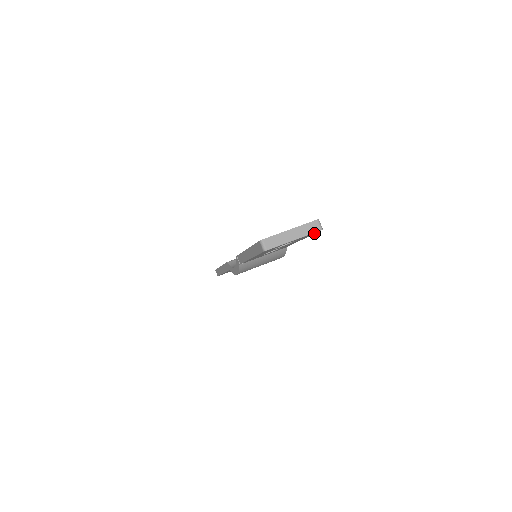
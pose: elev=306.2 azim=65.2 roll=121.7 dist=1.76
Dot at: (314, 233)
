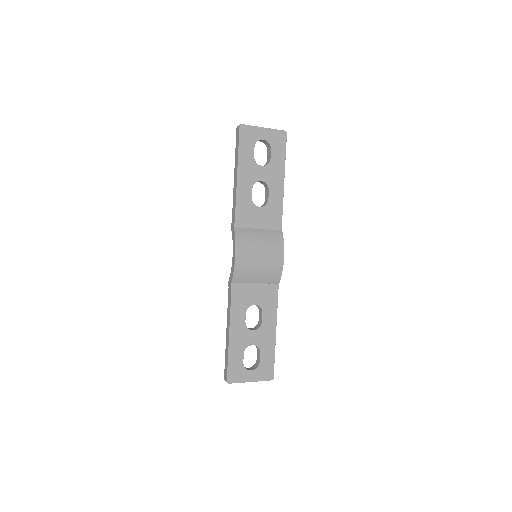
Dot at: (283, 145)
